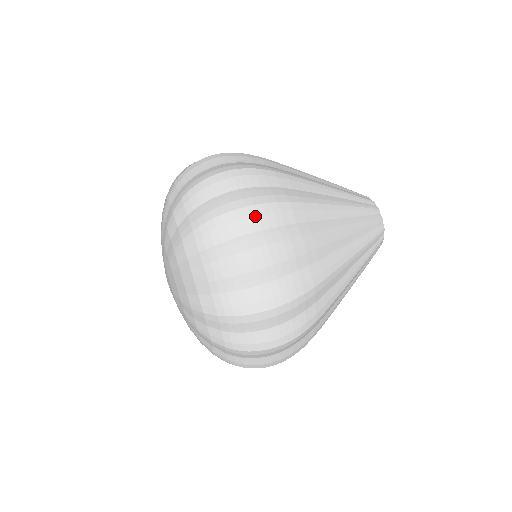
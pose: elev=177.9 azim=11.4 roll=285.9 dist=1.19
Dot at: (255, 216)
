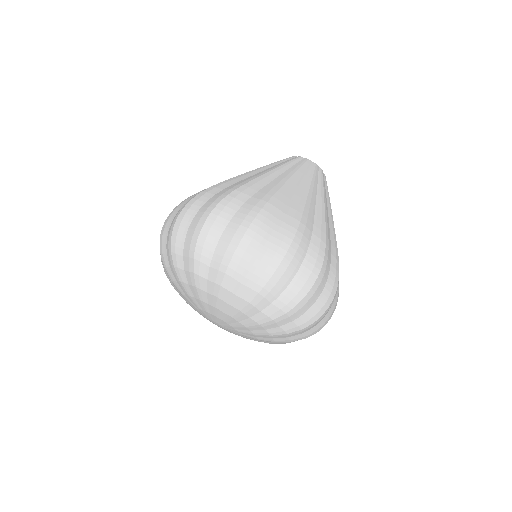
Dot at: (296, 253)
